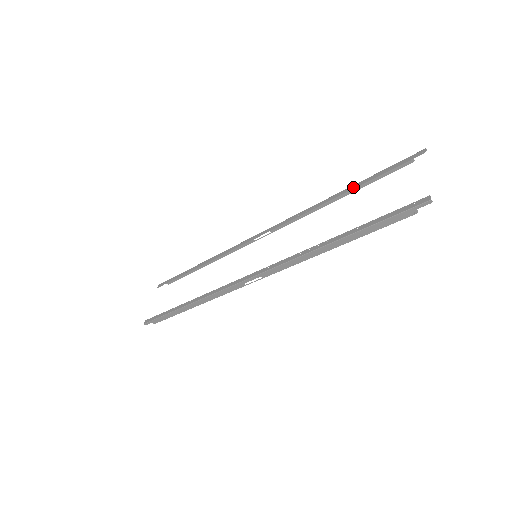
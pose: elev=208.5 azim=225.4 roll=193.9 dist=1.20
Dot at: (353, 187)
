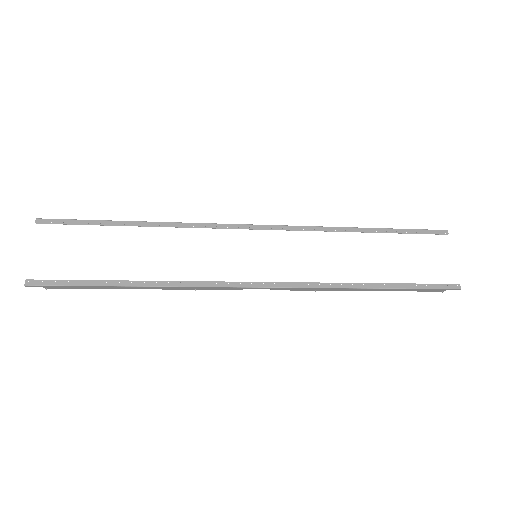
Dot at: (381, 231)
